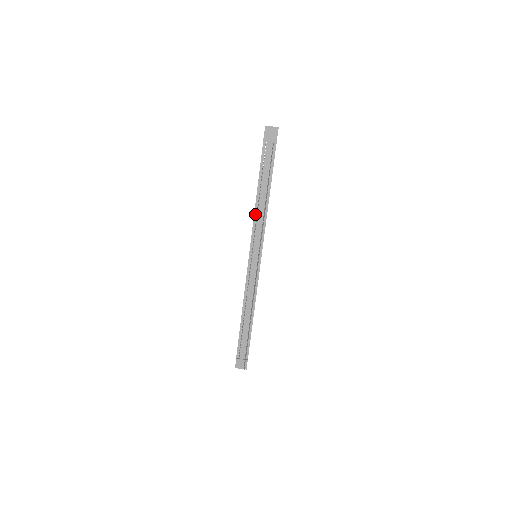
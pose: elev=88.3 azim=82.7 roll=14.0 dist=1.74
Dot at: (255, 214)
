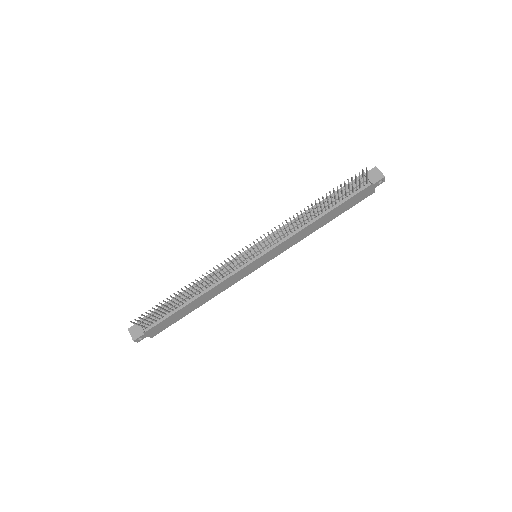
Dot at: (294, 220)
